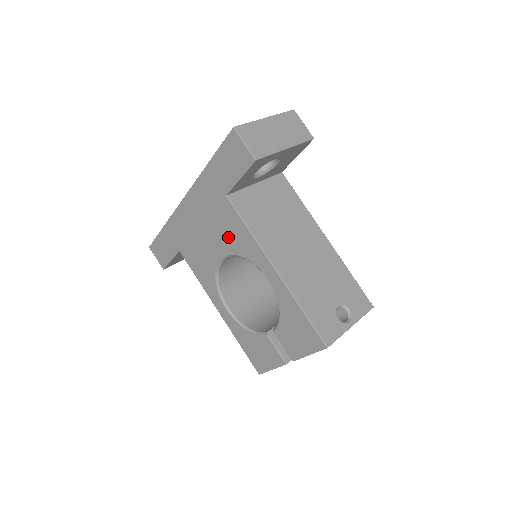
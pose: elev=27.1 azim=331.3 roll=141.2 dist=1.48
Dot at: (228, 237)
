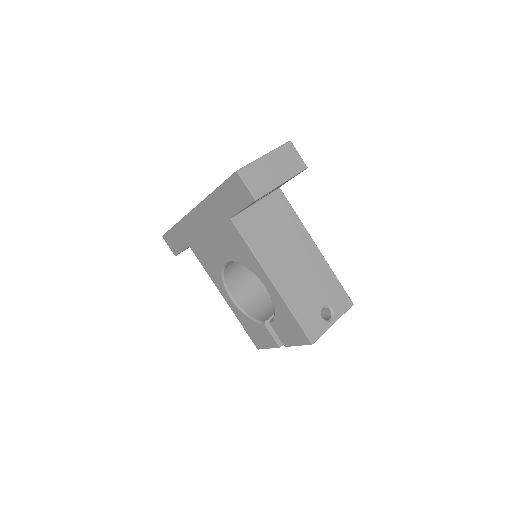
Dot at: (232, 248)
